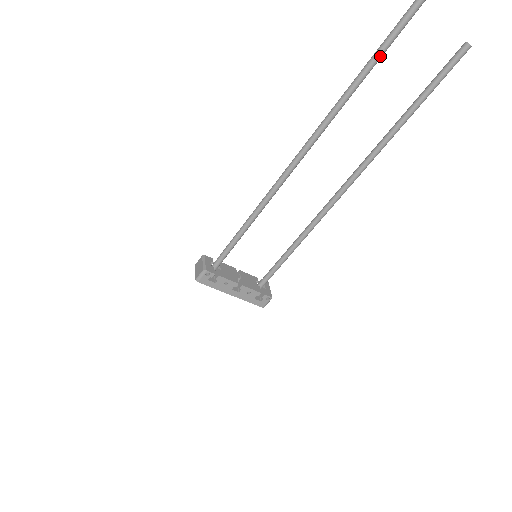
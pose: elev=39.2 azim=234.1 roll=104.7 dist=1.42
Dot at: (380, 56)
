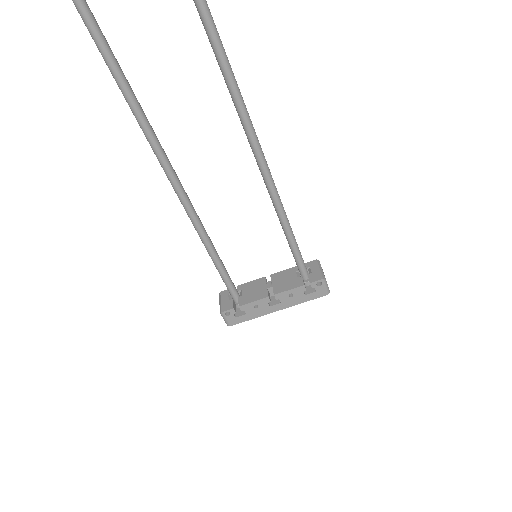
Dot at: out of frame
